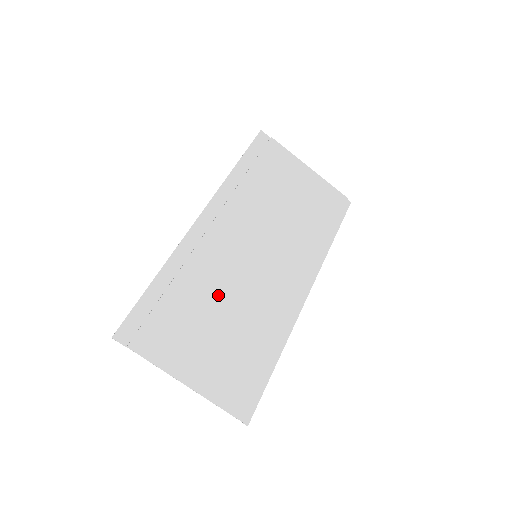
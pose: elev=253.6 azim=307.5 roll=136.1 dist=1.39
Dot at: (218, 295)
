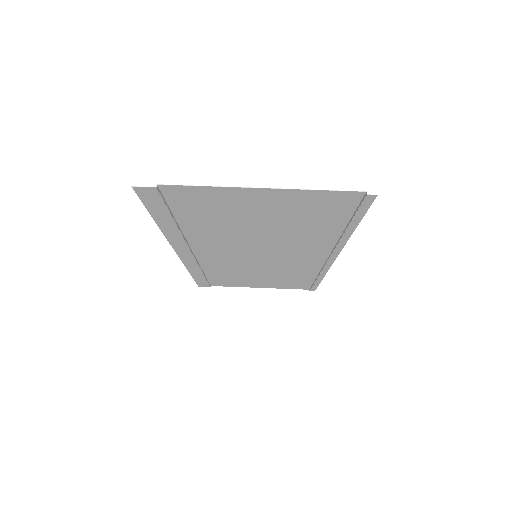
Dot at: (238, 234)
